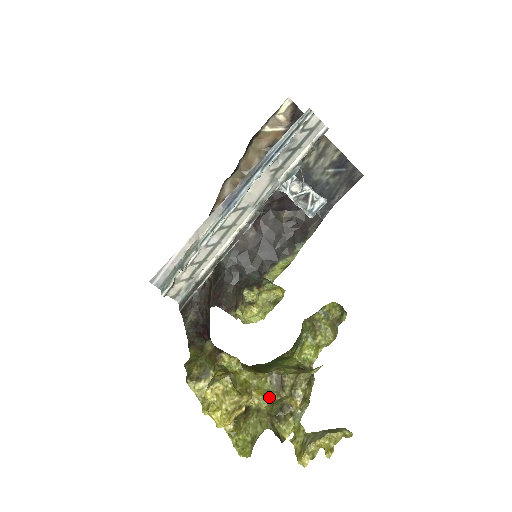
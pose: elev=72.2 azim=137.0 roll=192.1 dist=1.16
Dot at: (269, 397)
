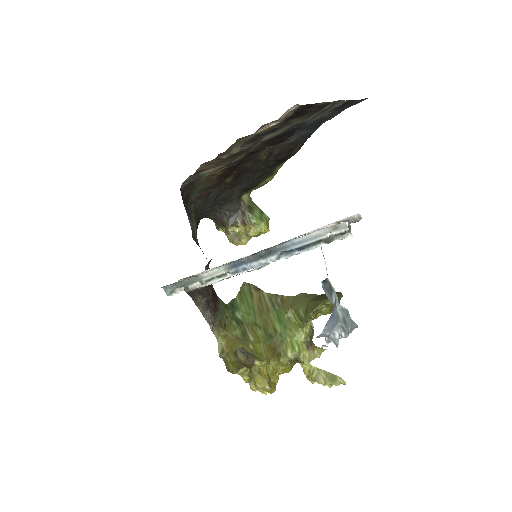
Dot at: (290, 370)
